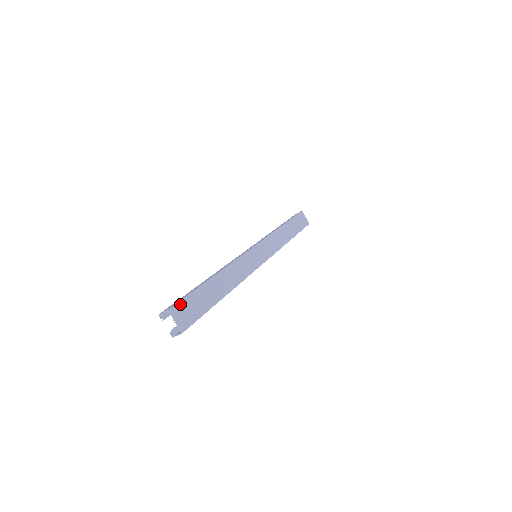
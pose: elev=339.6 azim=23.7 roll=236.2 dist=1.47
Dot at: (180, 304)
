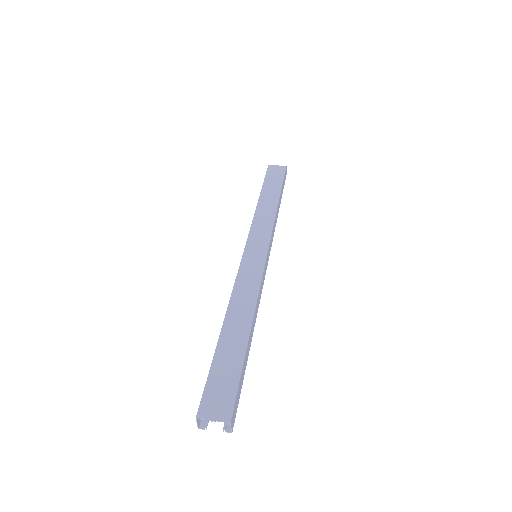
Dot at: (205, 397)
